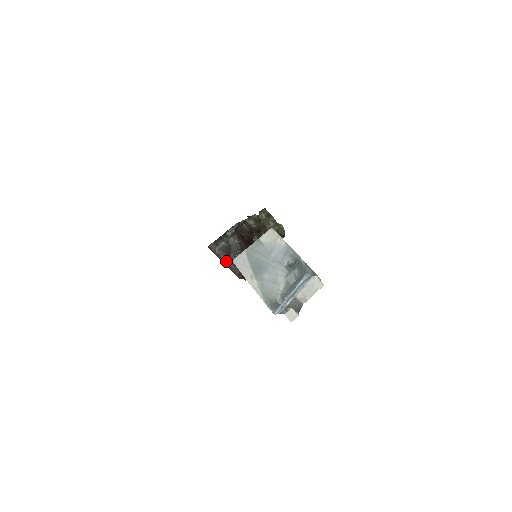
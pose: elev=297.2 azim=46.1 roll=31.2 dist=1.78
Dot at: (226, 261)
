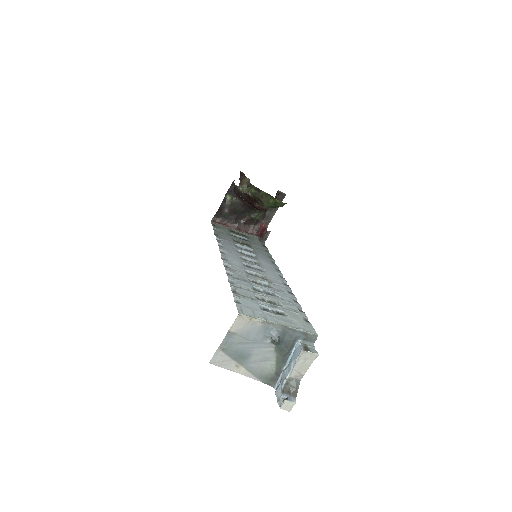
Dot at: (235, 236)
